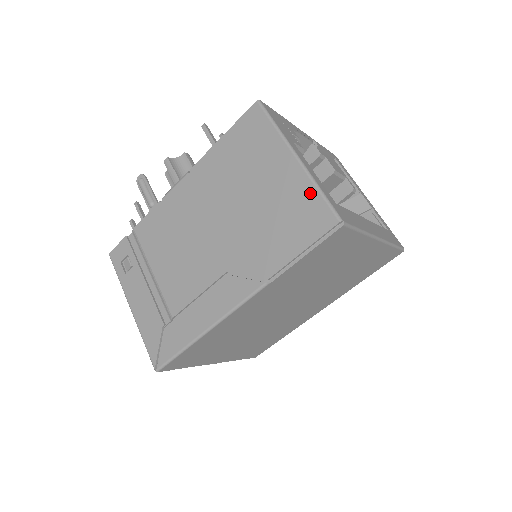
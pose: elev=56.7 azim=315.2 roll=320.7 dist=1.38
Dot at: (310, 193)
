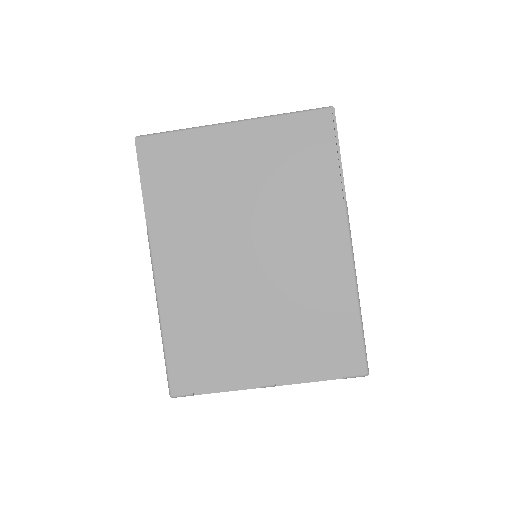
Dot at: occluded
